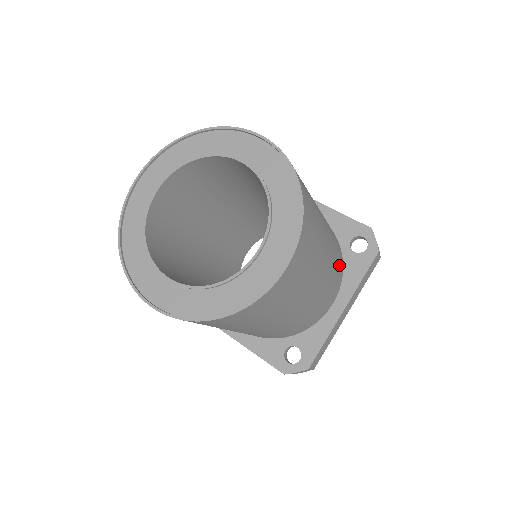
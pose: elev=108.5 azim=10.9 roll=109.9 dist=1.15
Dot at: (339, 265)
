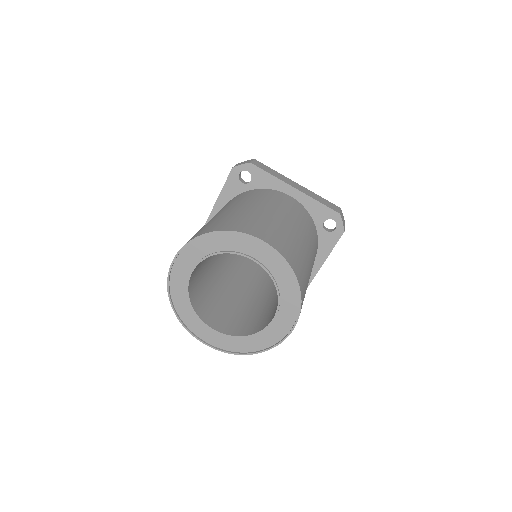
Dot at: (316, 250)
